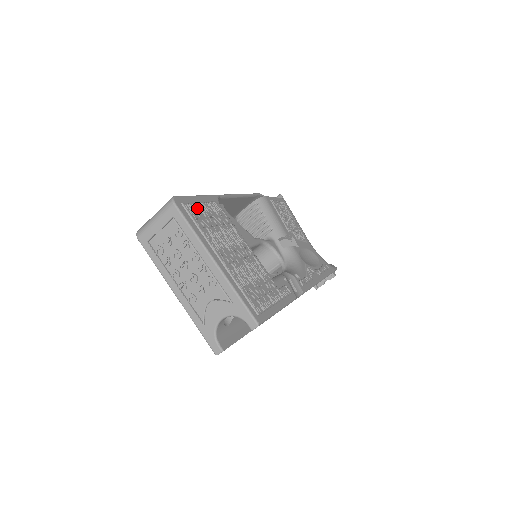
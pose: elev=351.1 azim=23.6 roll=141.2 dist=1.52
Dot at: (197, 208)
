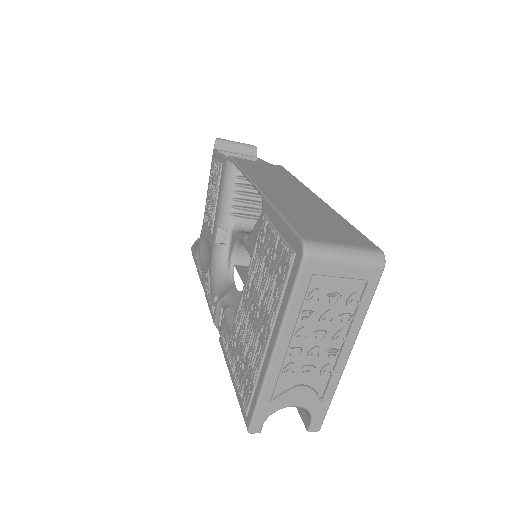
Dot at: occluded
